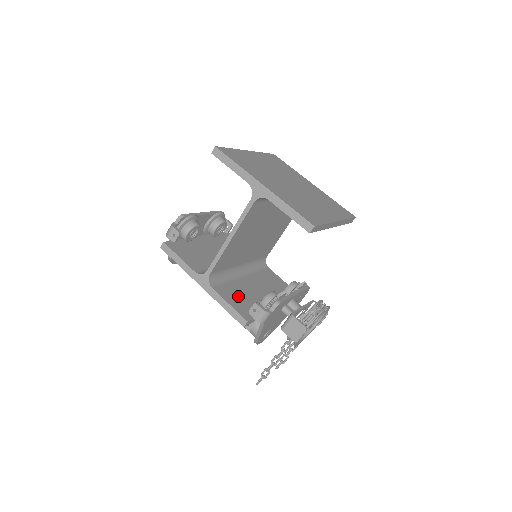
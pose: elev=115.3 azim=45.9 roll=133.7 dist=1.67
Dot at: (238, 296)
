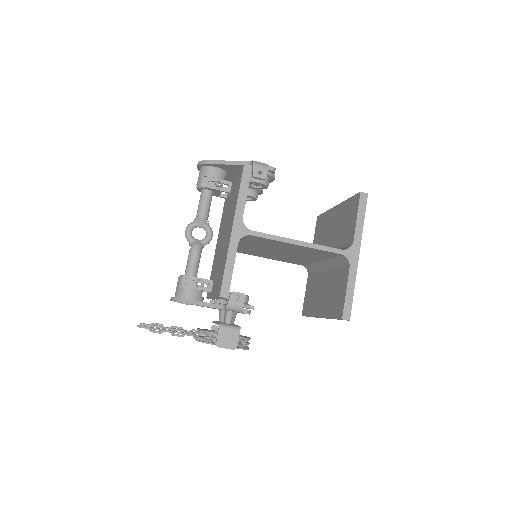
Dot at: occluded
